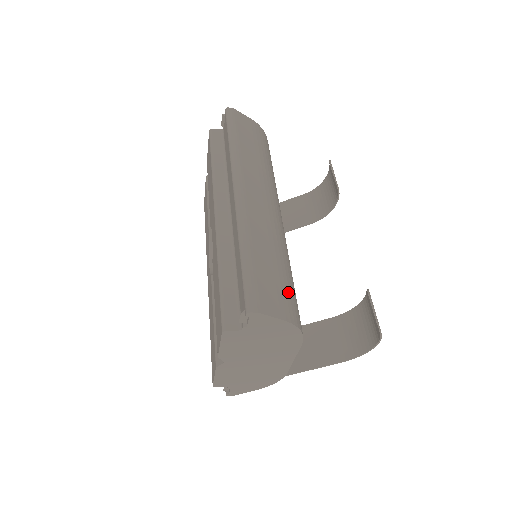
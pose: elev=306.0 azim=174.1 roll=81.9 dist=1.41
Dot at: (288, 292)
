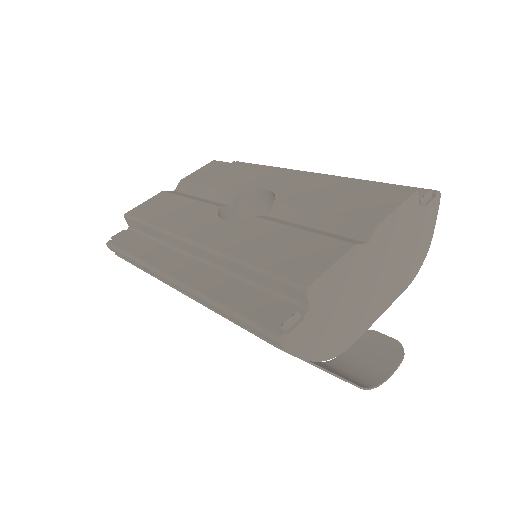
Dot at: occluded
